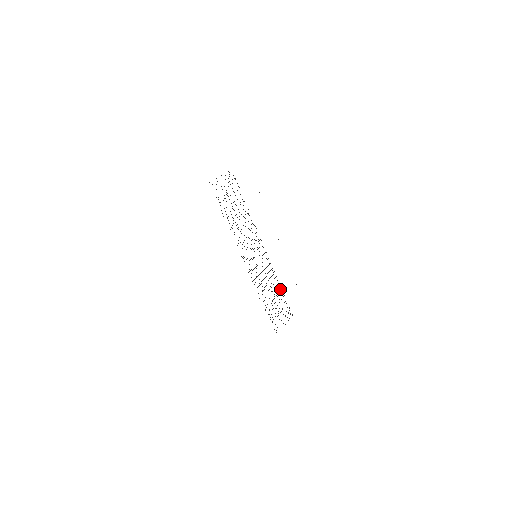
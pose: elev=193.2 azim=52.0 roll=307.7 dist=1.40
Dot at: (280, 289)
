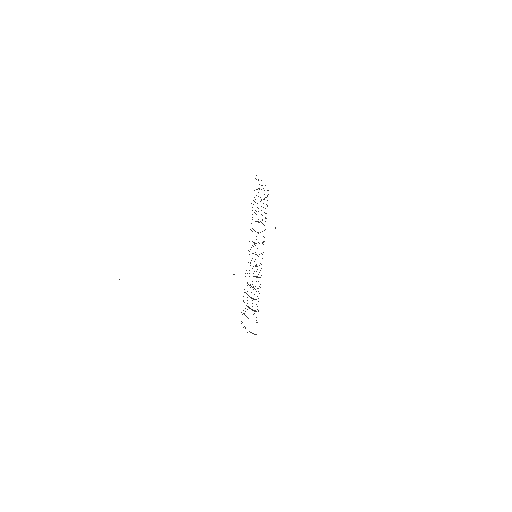
Dot at: occluded
